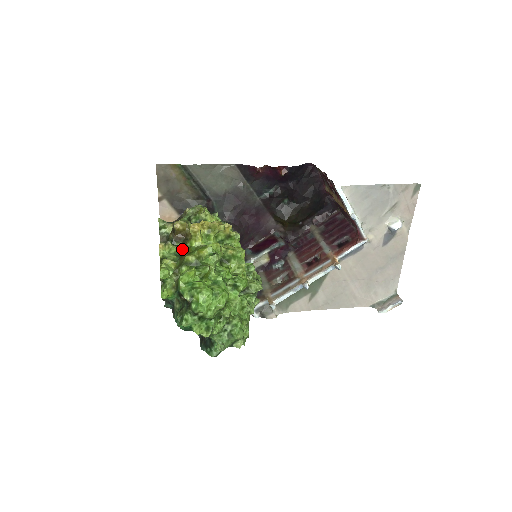
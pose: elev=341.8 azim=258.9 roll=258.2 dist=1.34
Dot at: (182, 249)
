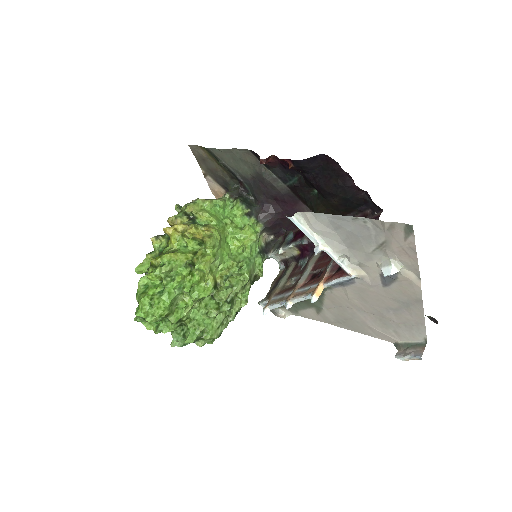
Dot at: occluded
